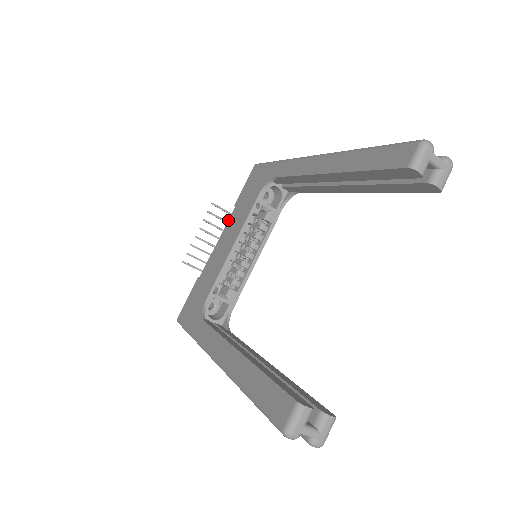
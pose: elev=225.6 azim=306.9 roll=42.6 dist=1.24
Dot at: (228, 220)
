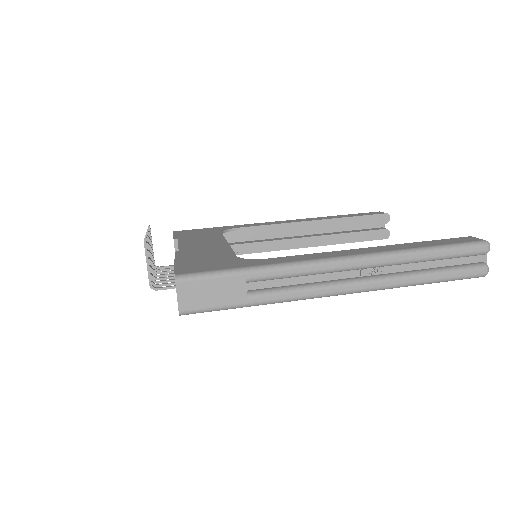
Dot at: (179, 242)
